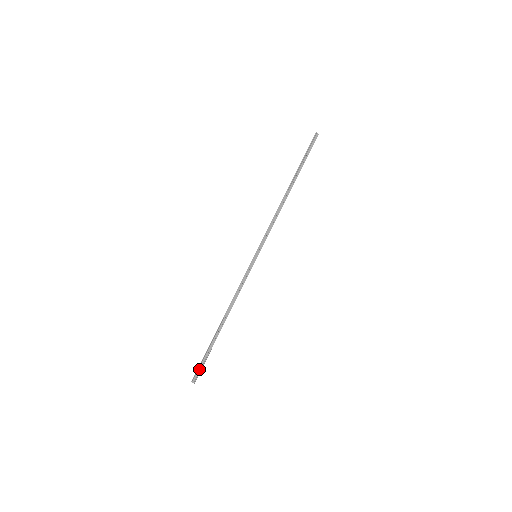
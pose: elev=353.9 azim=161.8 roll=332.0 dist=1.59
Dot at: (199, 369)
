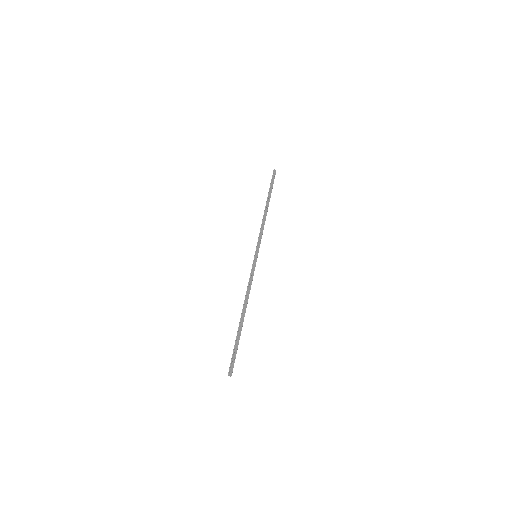
Dot at: (233, 360)
